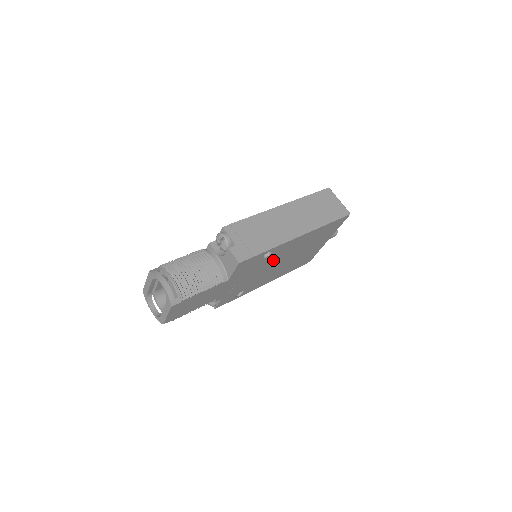
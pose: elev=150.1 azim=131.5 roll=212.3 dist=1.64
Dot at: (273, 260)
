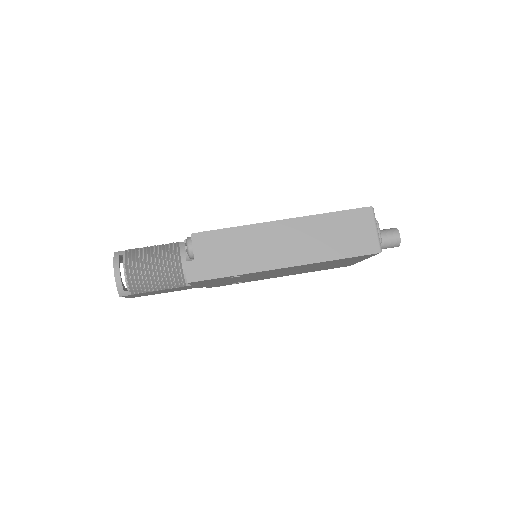
Dot at: occluded
